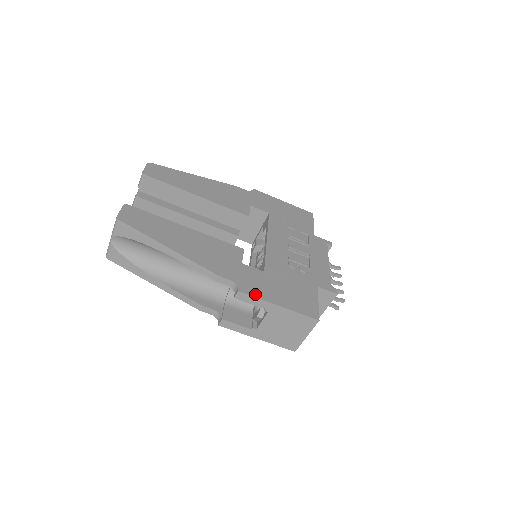
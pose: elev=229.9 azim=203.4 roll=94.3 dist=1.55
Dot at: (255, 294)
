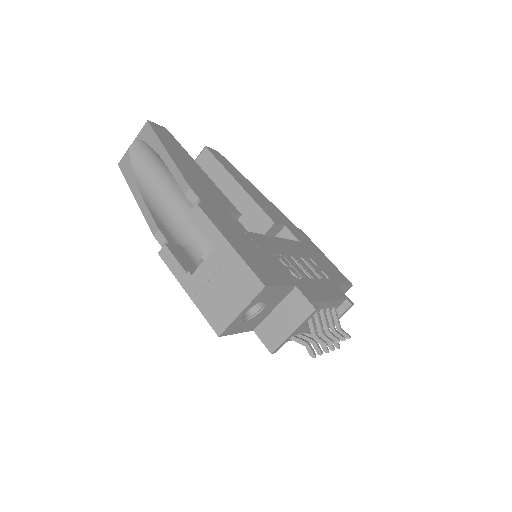
Dot at: (212, 219)
